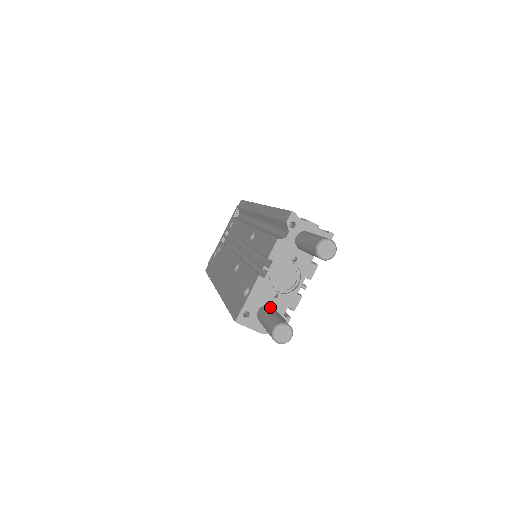
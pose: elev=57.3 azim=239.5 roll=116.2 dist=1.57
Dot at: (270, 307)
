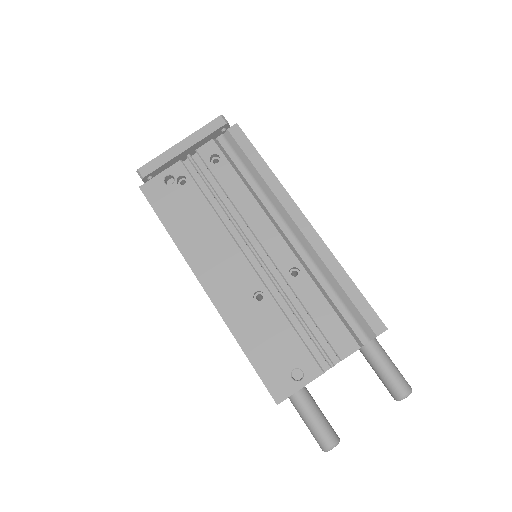
Dot at: (309, 393)
